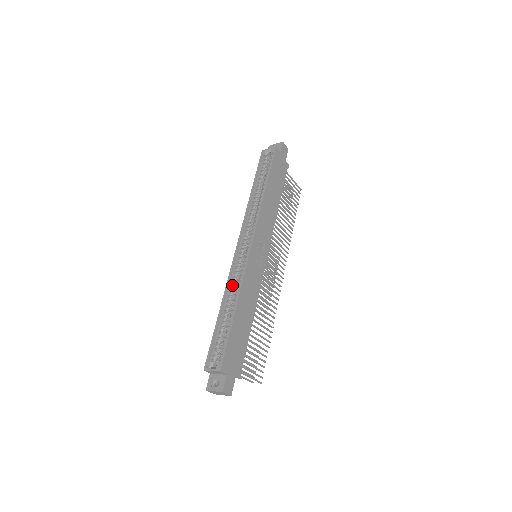
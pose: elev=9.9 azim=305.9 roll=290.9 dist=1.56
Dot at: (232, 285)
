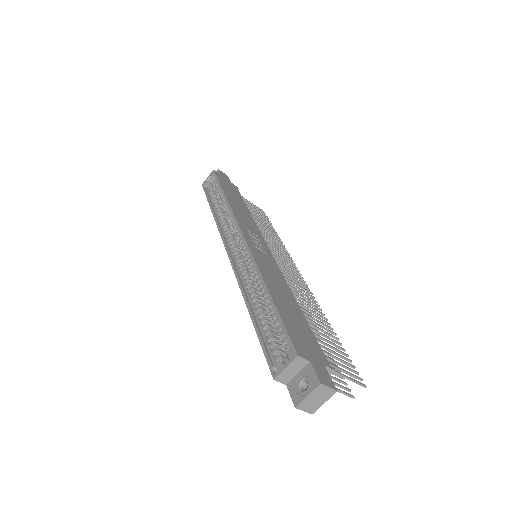
Dot at: (246, 281)
